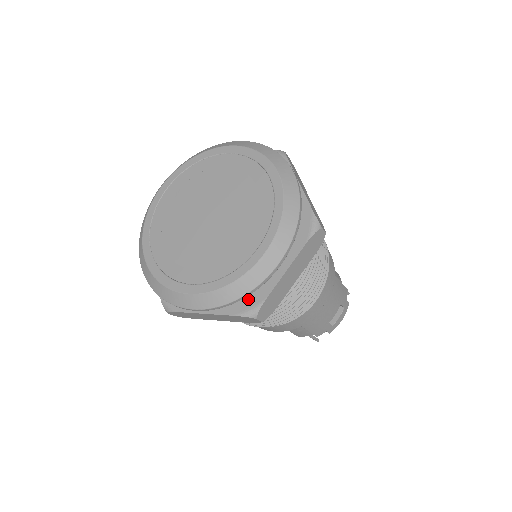
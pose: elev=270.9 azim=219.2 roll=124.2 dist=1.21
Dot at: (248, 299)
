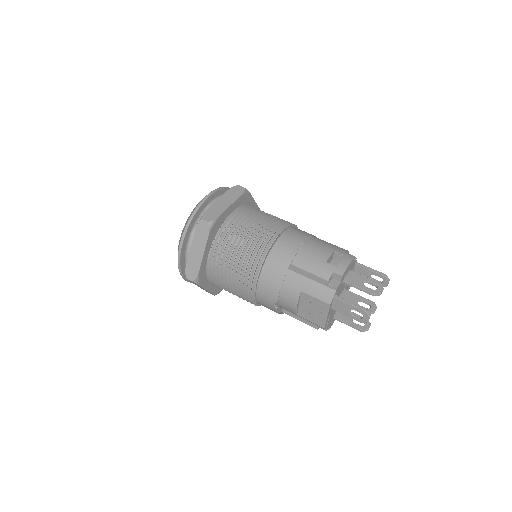
Dot at: occluded
